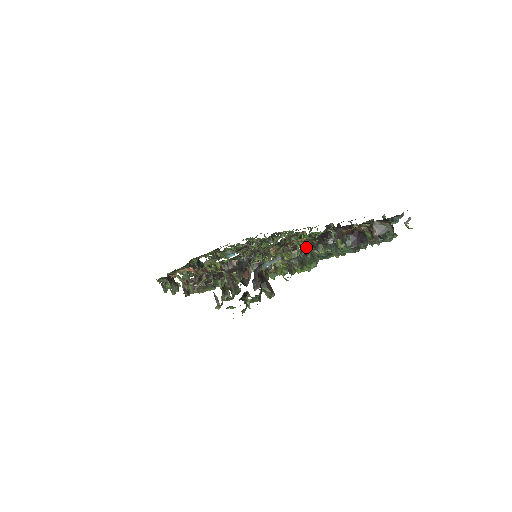
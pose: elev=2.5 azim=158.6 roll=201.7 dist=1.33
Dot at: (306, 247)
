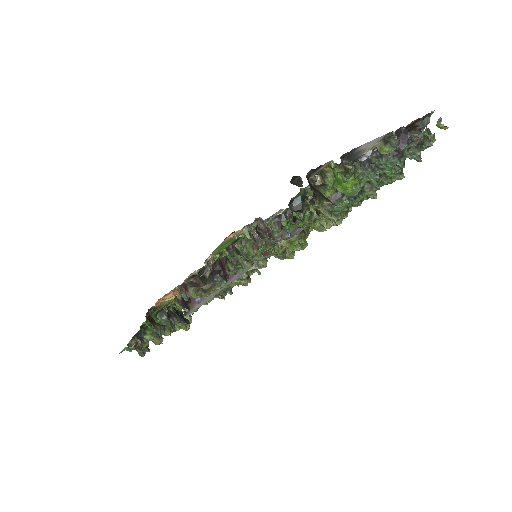
Dot at: occluded
